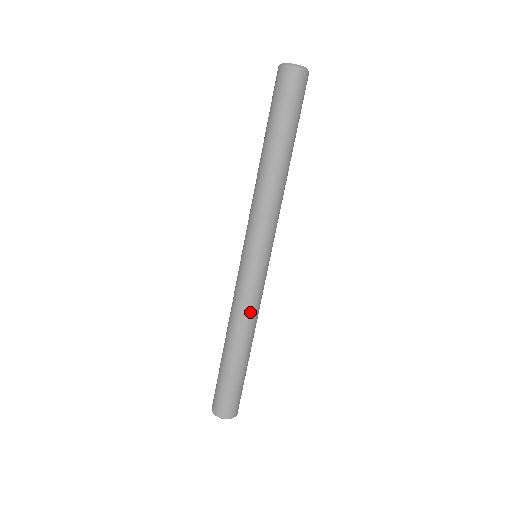
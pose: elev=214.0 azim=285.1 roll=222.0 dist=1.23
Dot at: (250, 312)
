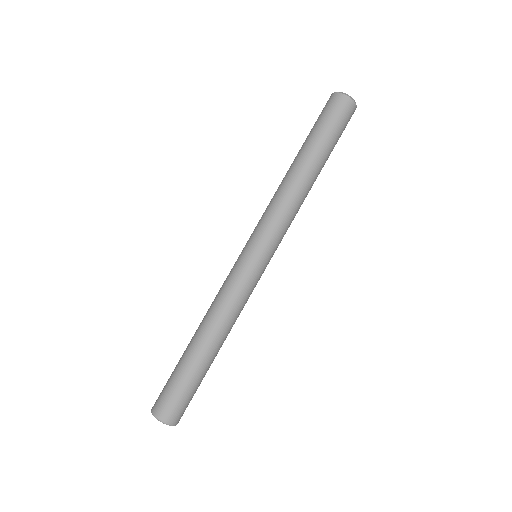
Dot at: (234, 309)
